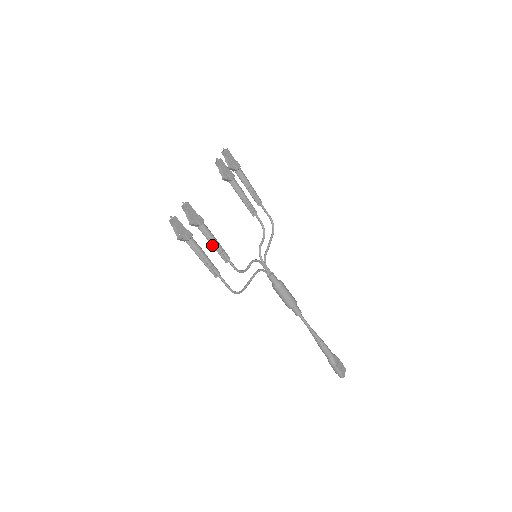
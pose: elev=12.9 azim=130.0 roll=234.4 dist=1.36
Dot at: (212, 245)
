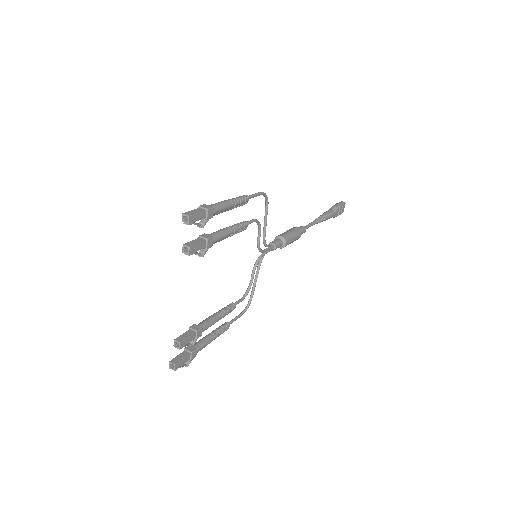
Dot at: occluded
